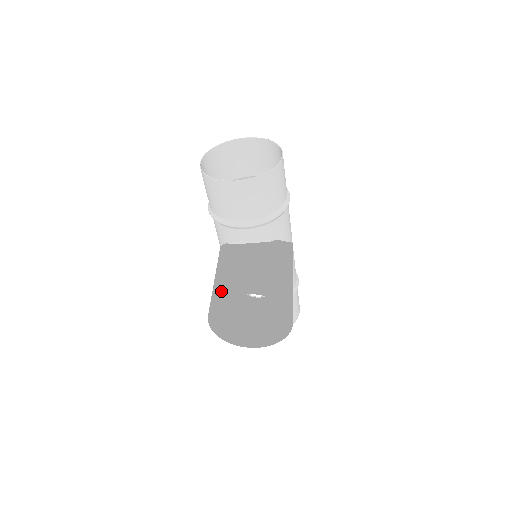
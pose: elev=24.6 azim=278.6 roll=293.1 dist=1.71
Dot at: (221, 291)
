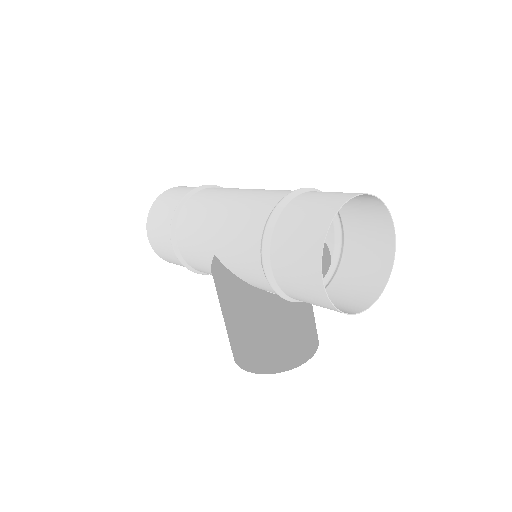
Dot at: (282, 362)
